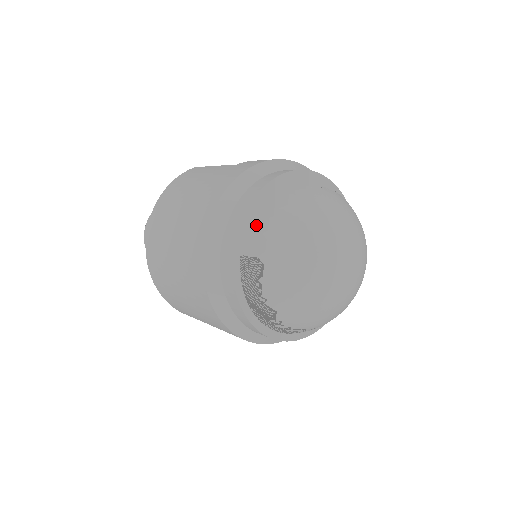
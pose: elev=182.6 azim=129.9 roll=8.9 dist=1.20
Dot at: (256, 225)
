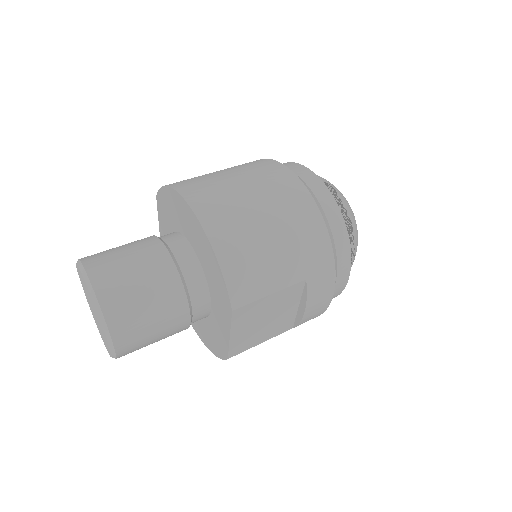
Dot at: occluded
